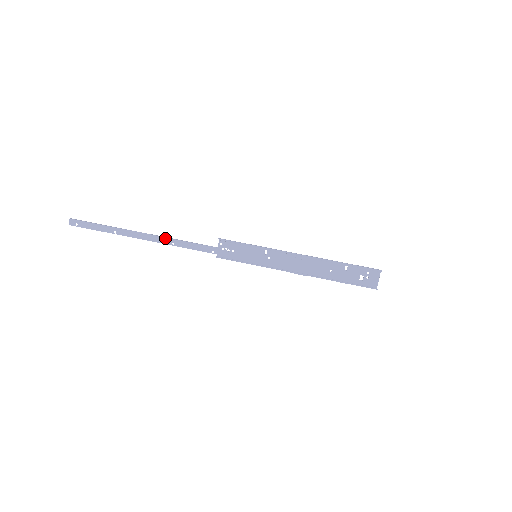
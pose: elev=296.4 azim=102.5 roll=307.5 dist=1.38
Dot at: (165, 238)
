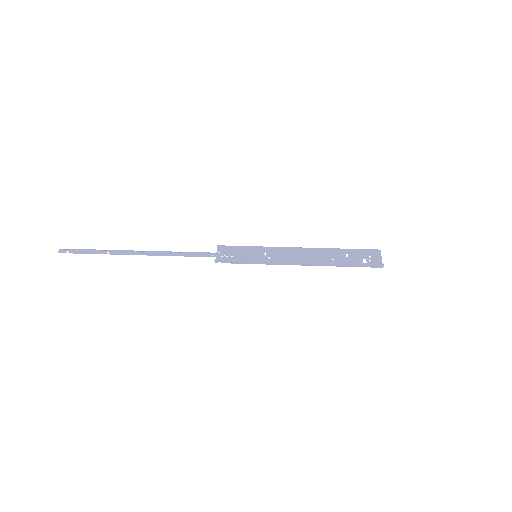
Dot at: (161, 251)
